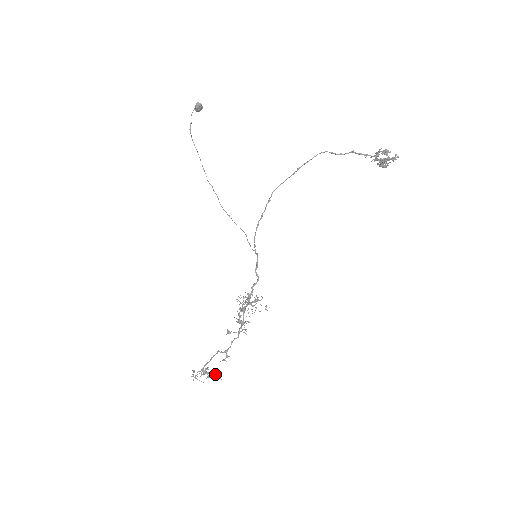
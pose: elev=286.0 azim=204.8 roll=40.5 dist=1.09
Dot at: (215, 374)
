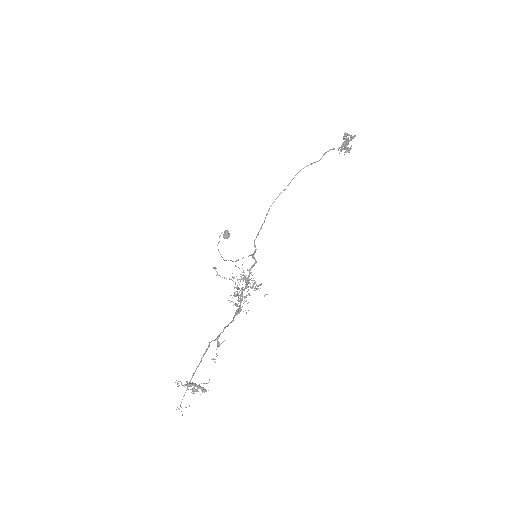
Dot at: (204, 388)
